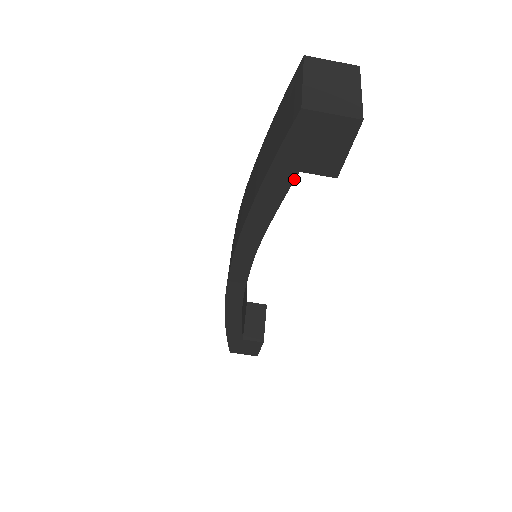
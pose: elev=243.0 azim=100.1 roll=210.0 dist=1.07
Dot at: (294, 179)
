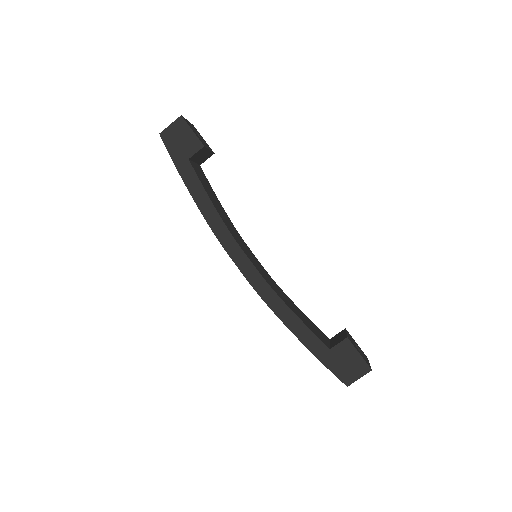
Dot at: (191, 165)
